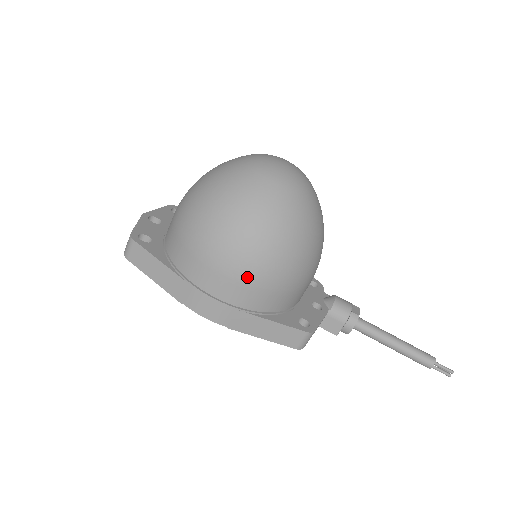
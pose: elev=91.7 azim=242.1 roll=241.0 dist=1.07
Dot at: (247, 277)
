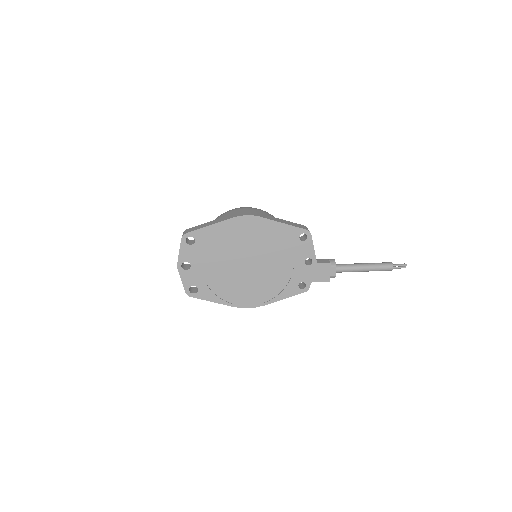
Dot at: (256, 209)
